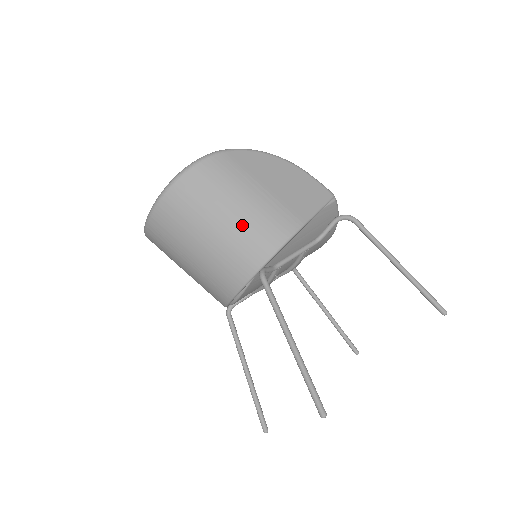
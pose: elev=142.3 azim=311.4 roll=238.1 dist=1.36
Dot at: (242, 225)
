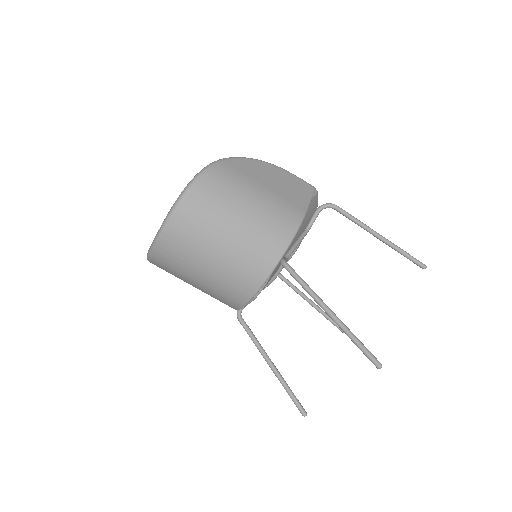
Dot at: (257, 223)
